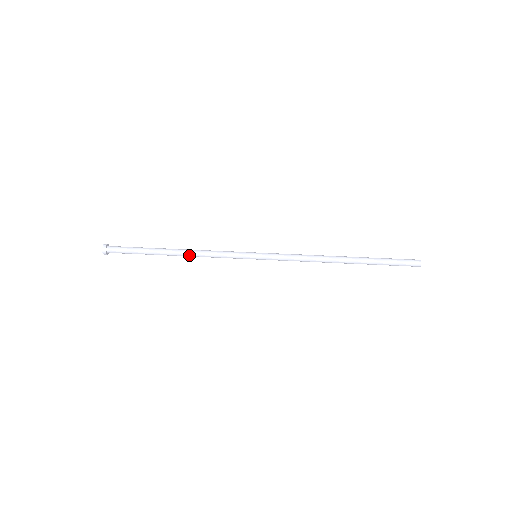
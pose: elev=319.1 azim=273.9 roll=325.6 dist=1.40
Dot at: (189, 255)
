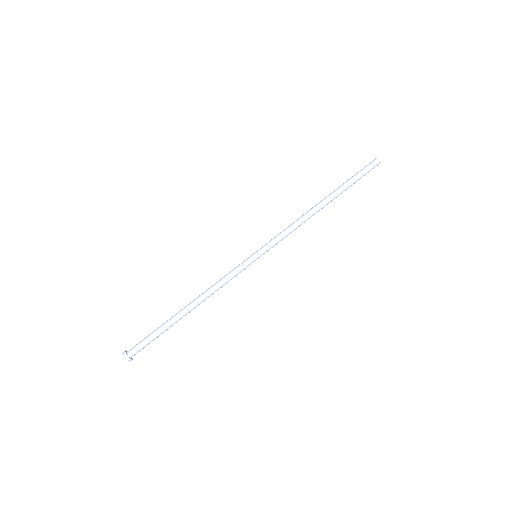
Dot at: (203, 301)
